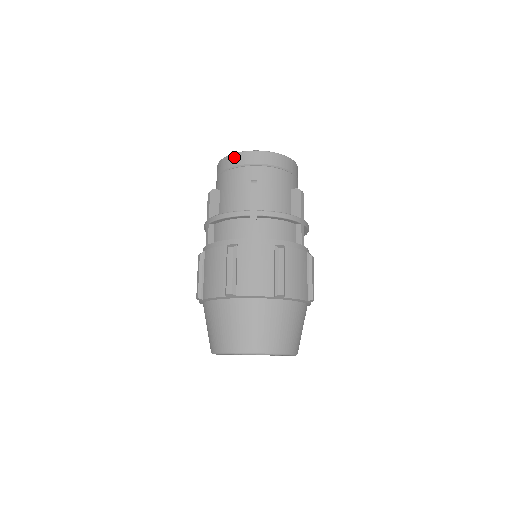
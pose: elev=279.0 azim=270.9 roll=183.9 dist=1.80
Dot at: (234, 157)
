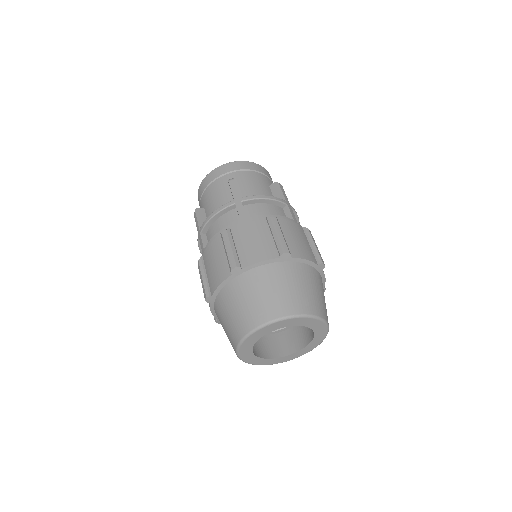
Dot at: (209, 176)
